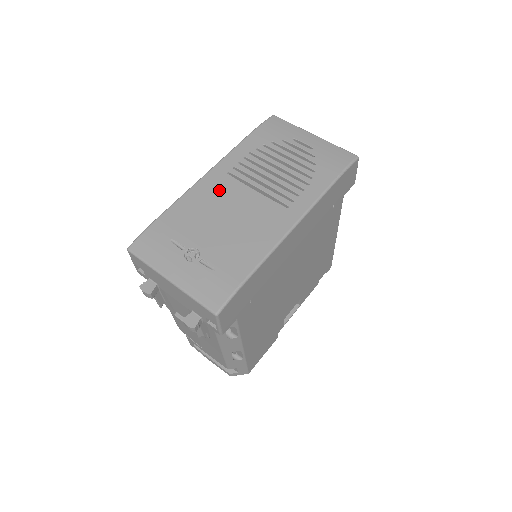
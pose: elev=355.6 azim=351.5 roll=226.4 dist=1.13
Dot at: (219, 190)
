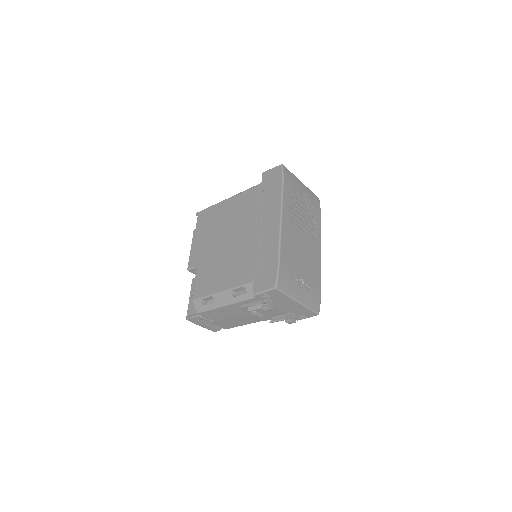
Dot at: (291, 233)
